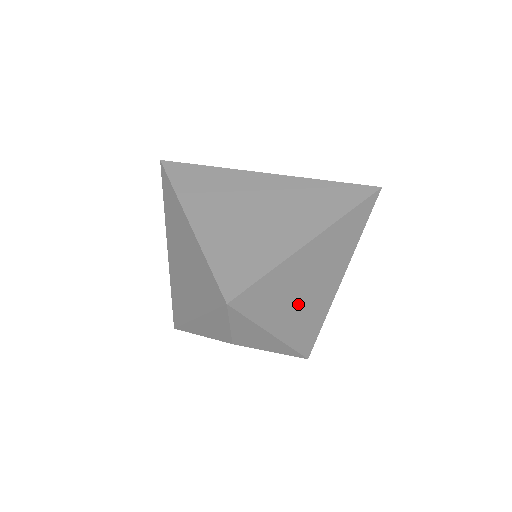
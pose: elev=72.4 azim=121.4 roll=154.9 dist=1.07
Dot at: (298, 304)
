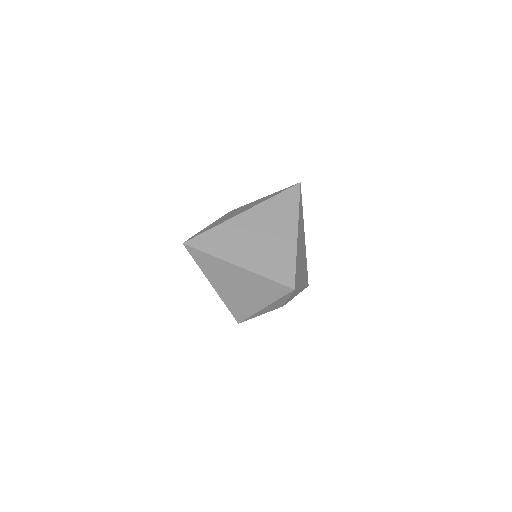
Dot at: (302, 265)
